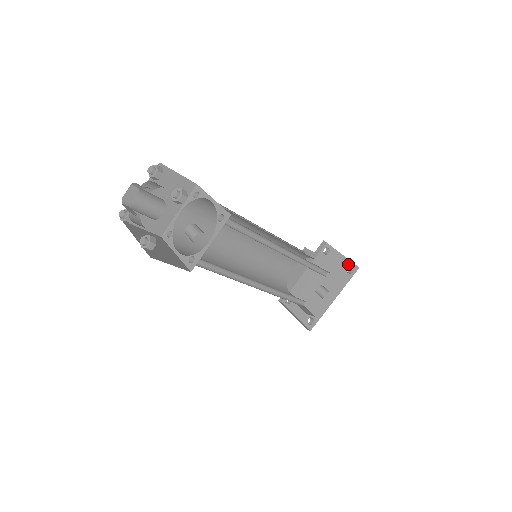
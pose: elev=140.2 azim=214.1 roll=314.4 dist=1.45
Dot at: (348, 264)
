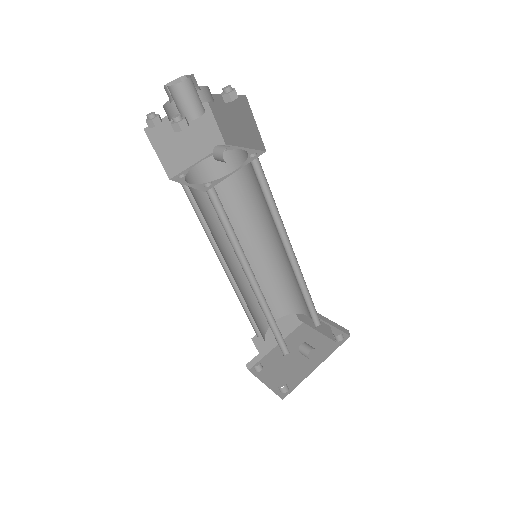
Dot at: (337, 333)
